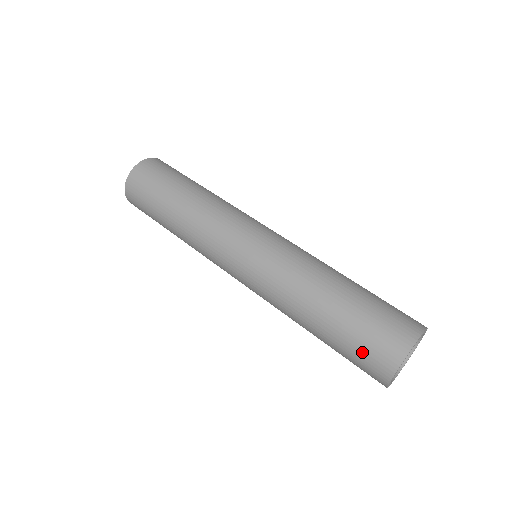
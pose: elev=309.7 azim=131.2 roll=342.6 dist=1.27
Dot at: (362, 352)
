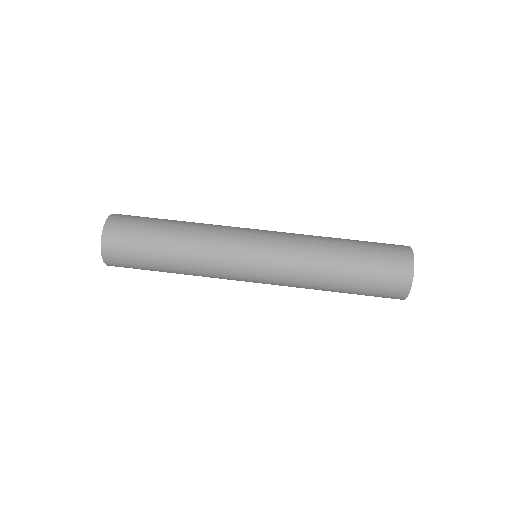
Dot at: occluded
